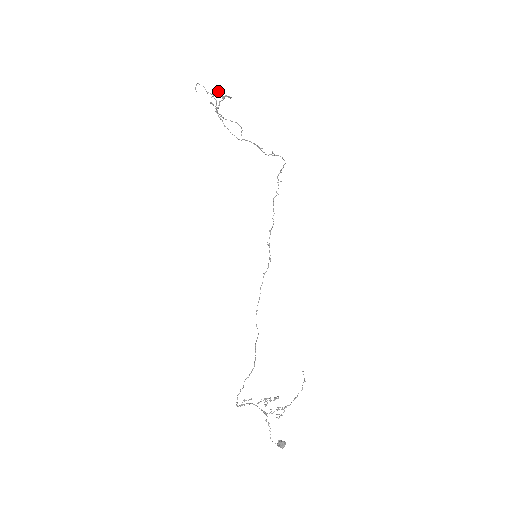
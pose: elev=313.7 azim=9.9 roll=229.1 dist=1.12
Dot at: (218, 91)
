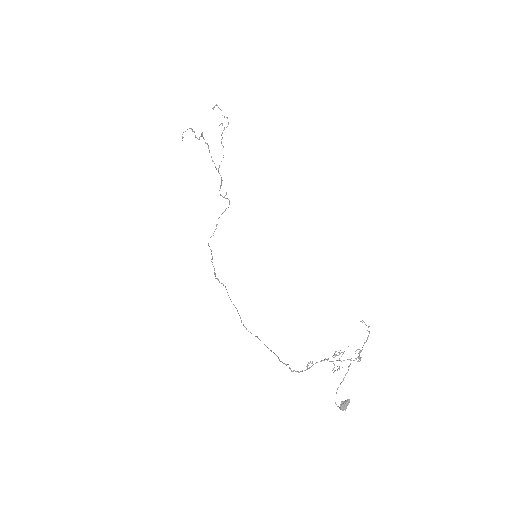
Dot at: occluded
